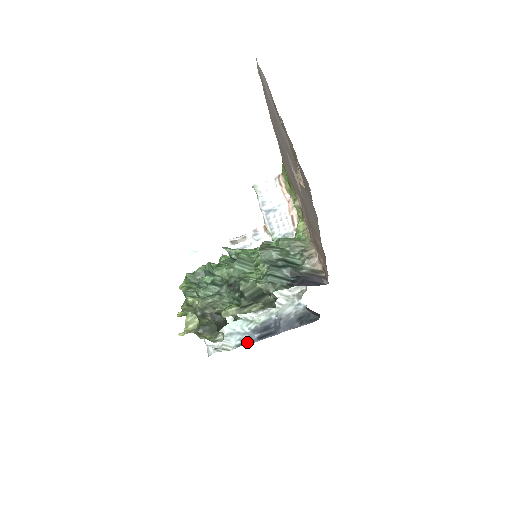
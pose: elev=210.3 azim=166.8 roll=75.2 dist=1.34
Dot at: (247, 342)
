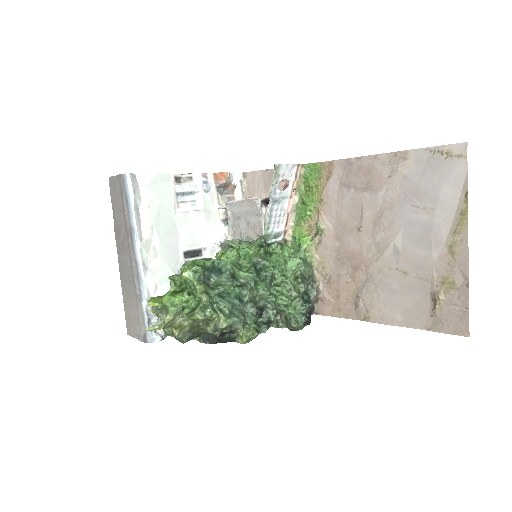
Dot at: occluded
